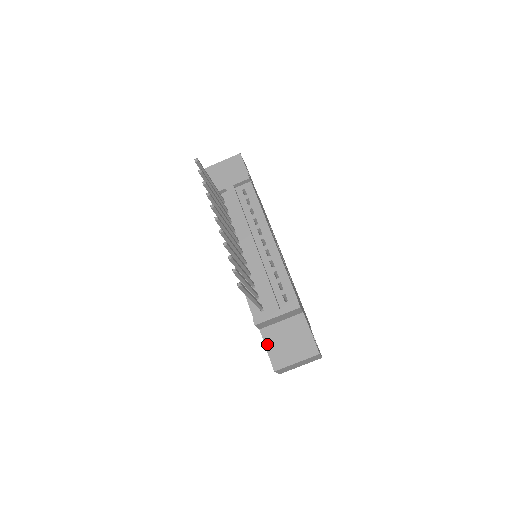
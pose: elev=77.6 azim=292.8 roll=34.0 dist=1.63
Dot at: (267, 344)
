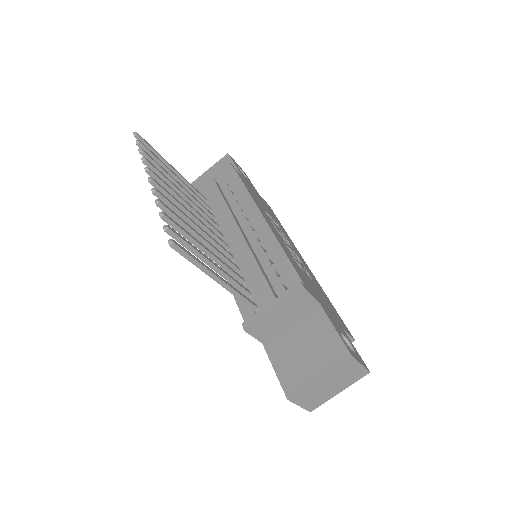
Dot at: (274, 361)
